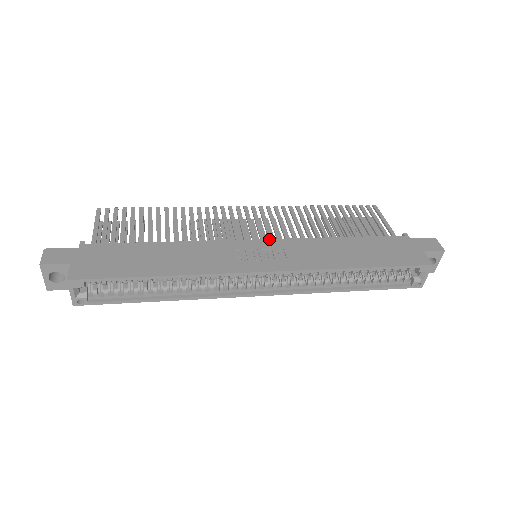
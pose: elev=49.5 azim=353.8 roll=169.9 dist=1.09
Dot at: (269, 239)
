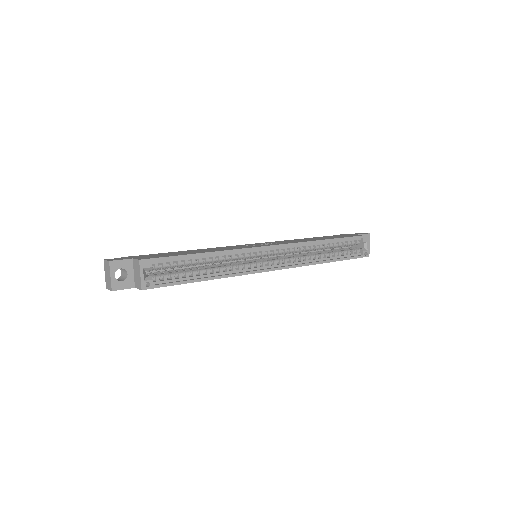
Dot at: occluded
